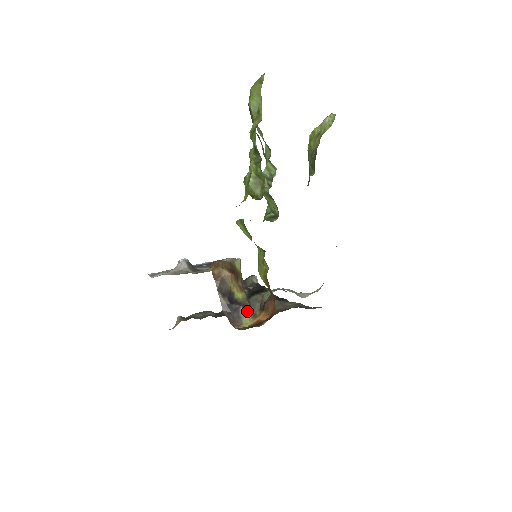
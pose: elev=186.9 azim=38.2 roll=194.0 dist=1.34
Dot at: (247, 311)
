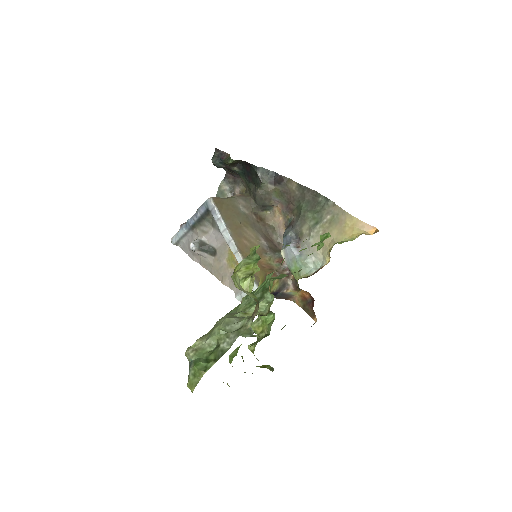
Dot at: (287, 284)
